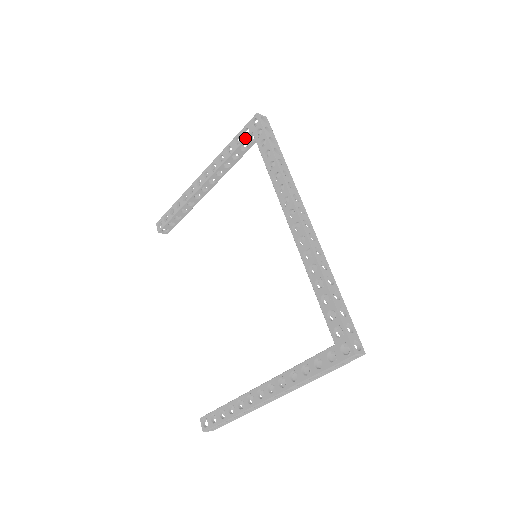
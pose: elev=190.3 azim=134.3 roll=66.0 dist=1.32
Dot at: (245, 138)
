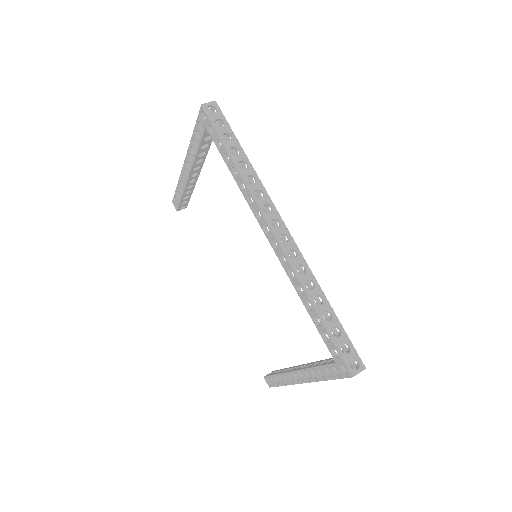
Dot at: (202, 133)
